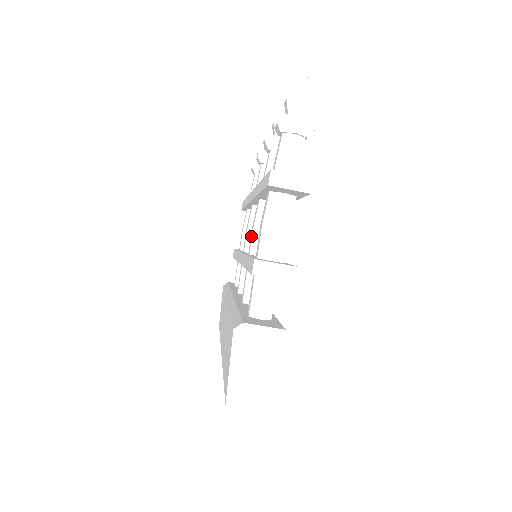
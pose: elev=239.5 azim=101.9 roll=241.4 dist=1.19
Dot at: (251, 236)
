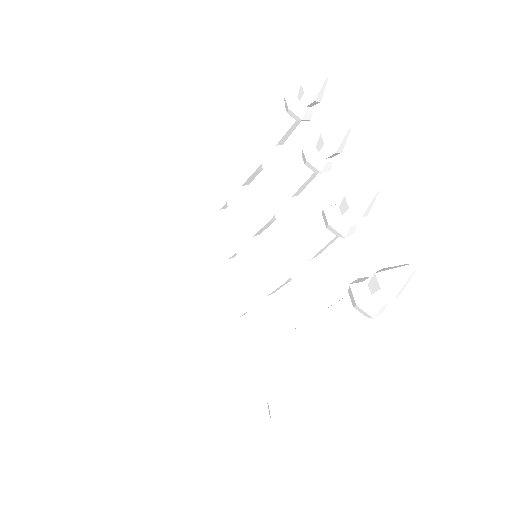
Dot at: (264, 274)
